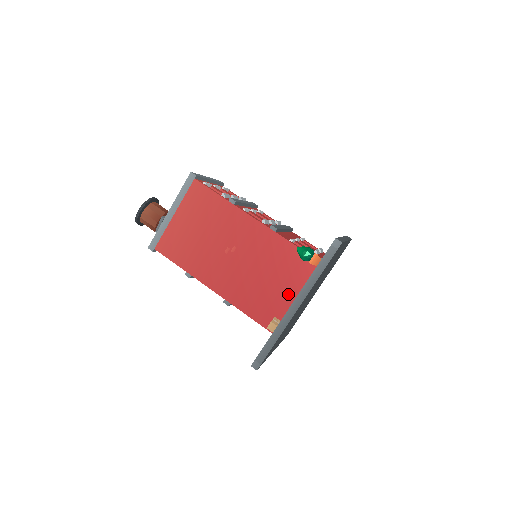
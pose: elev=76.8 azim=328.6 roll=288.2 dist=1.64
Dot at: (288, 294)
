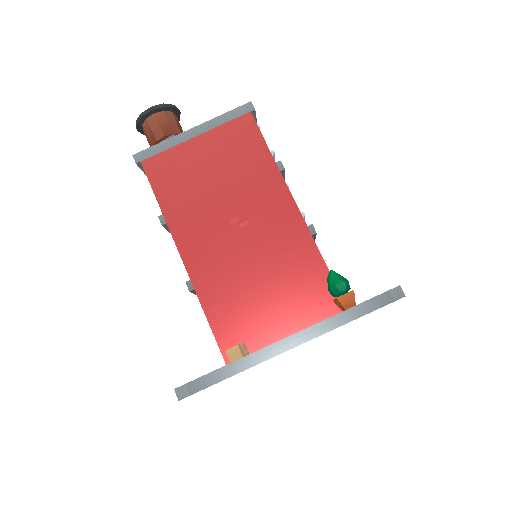
Dot at: (280, 323)
